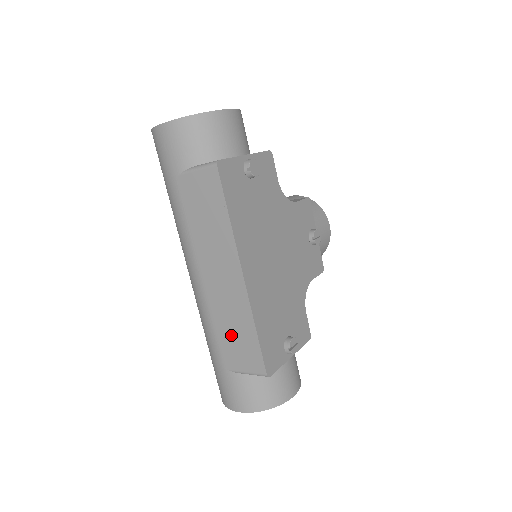
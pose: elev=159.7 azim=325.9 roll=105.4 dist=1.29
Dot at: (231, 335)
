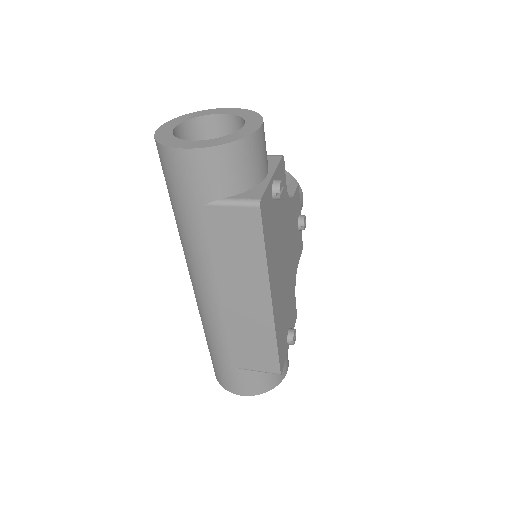
Dot at: (246, 344)
